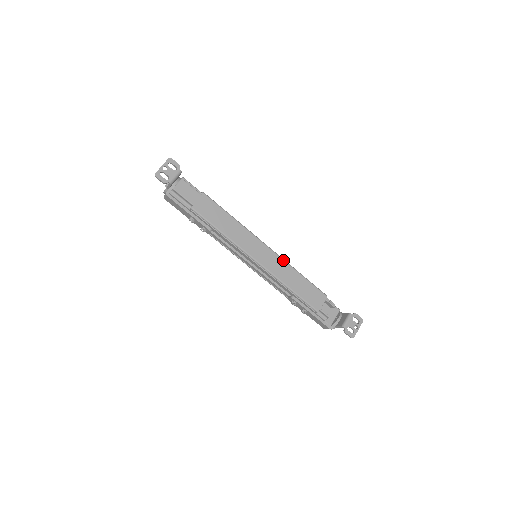
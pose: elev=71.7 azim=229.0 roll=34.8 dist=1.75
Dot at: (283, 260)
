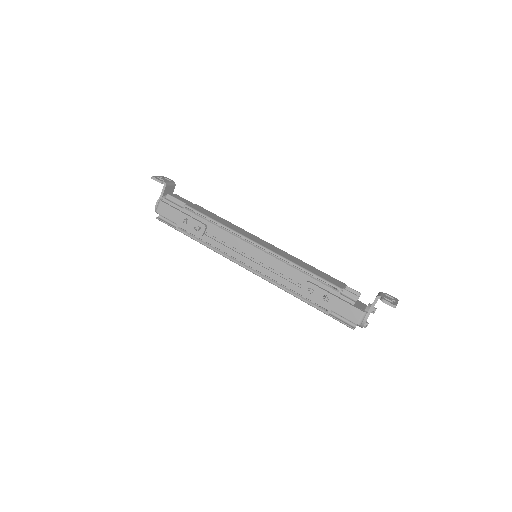
Dot at: (286, 252)
